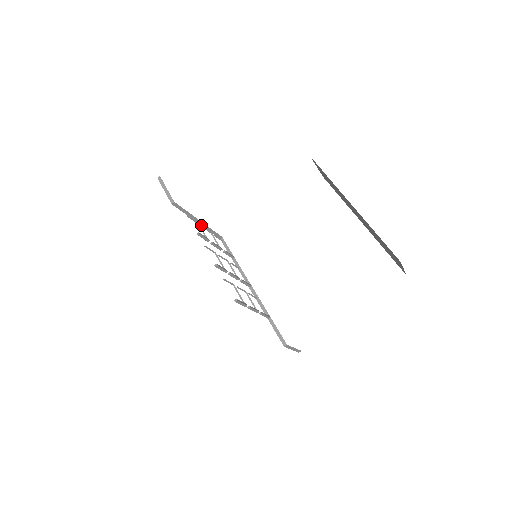
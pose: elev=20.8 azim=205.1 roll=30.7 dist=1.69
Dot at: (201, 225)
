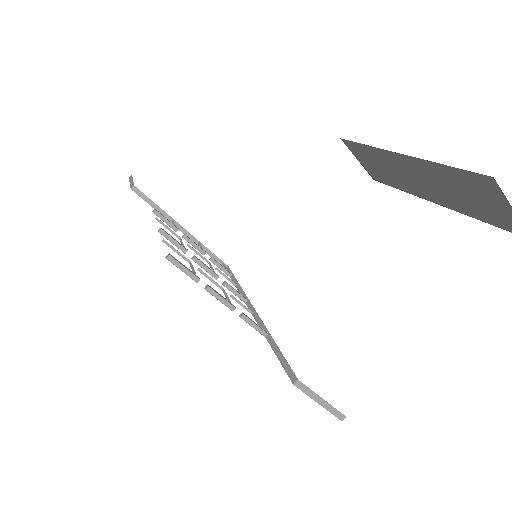
Dot at: occluded
